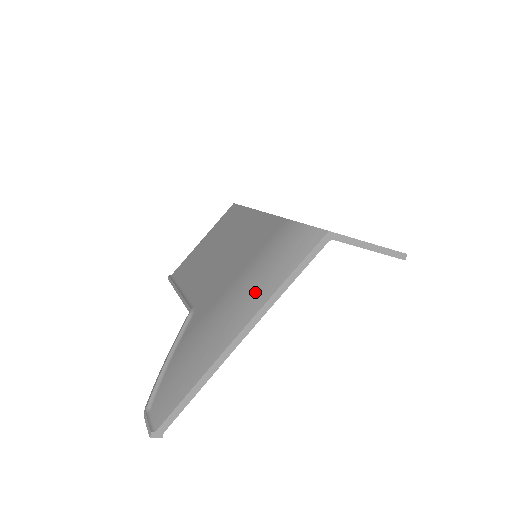
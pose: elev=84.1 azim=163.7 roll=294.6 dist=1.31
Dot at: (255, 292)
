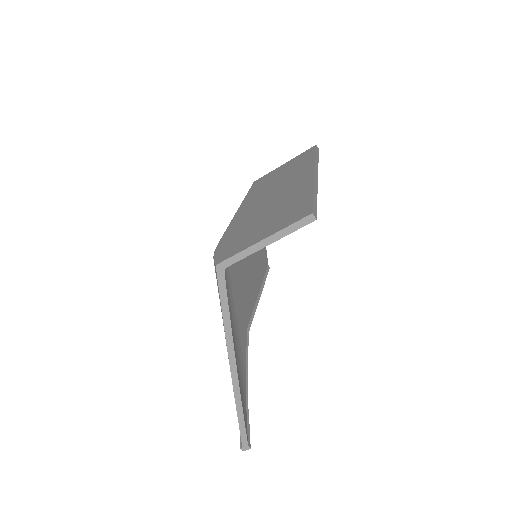
Dot at: occluded
